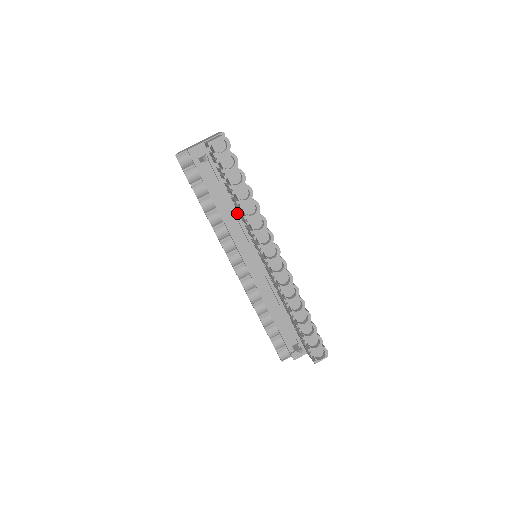
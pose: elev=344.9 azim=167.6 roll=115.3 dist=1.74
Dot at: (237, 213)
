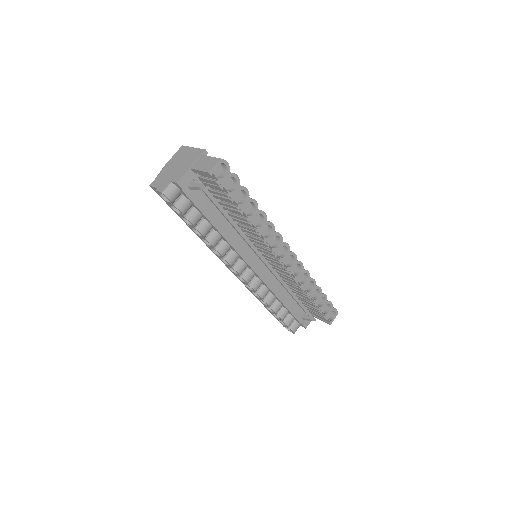
Dot at: (236, 226)
